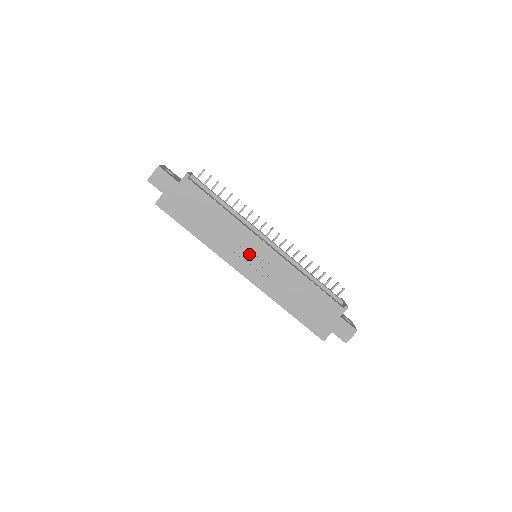
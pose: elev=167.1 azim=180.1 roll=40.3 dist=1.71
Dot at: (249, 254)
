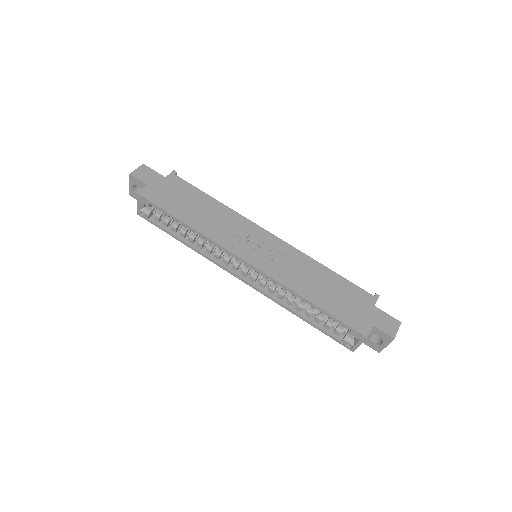
Dot at: (251, 241)
